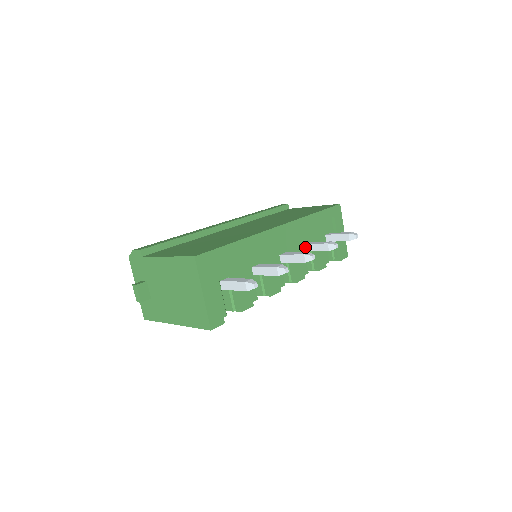
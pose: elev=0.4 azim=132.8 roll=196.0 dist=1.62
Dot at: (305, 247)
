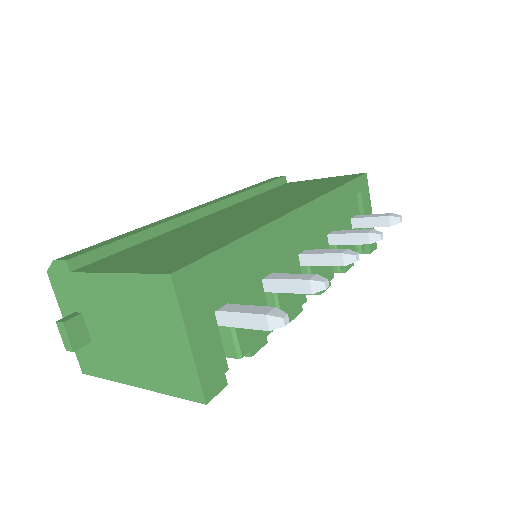
Dot at: (329, 239)
